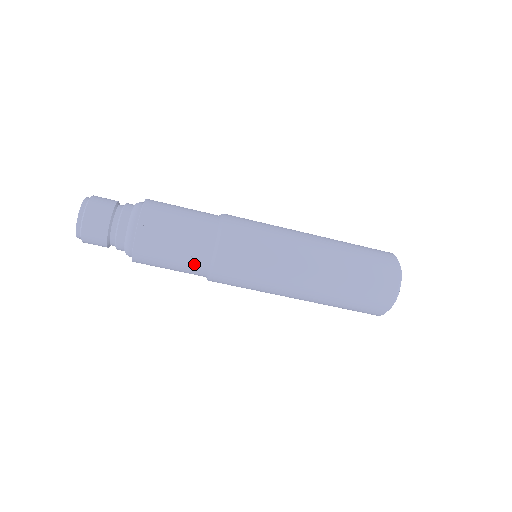
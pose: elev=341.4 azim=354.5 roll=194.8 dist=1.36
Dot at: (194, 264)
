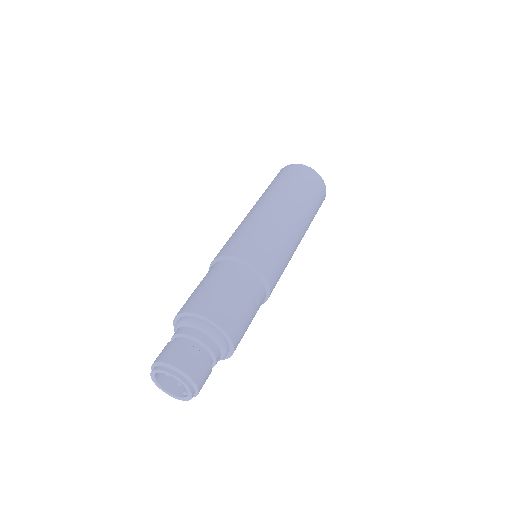
Dot at: occluded
